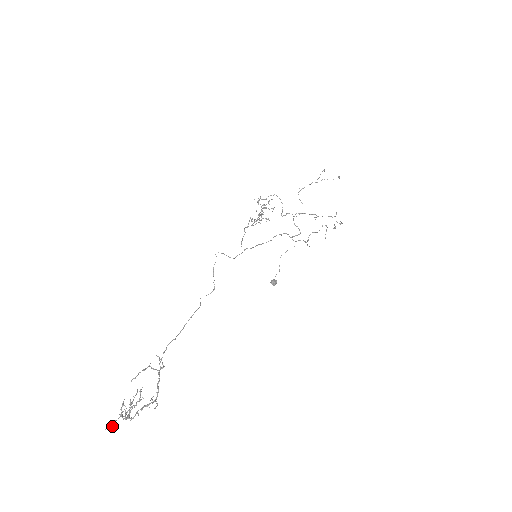
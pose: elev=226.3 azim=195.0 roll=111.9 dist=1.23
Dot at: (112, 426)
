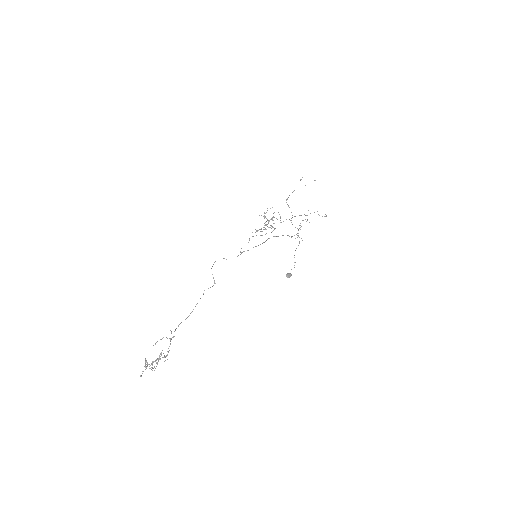
Dot at: occluded
